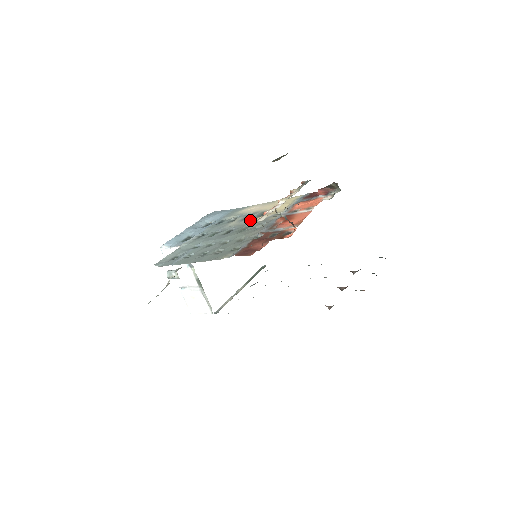
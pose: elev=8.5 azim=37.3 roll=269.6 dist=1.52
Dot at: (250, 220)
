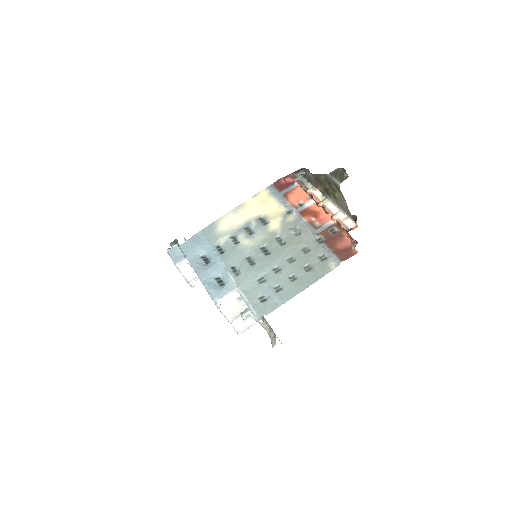
Dot at: (265, 231)
